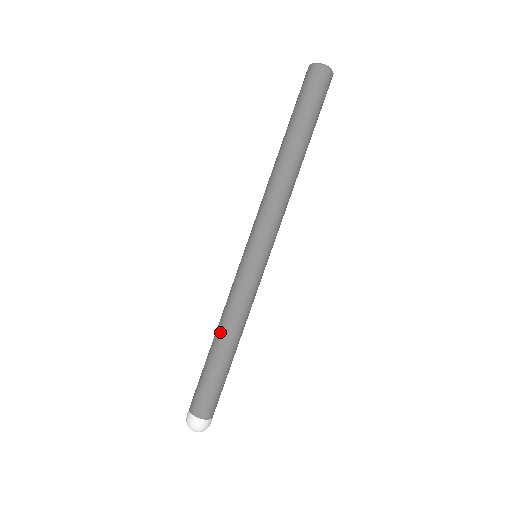
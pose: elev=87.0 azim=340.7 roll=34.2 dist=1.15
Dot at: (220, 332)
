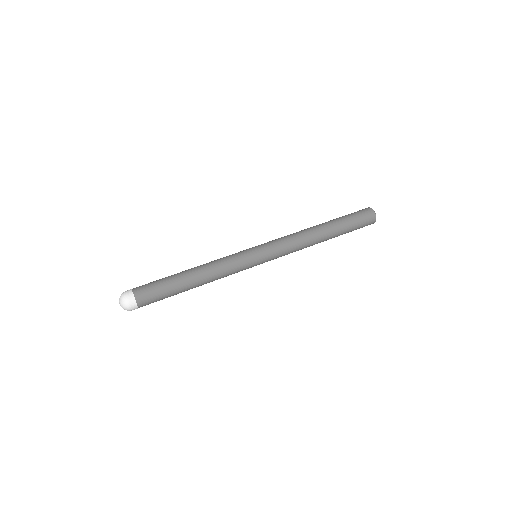
Dot at: occluded
